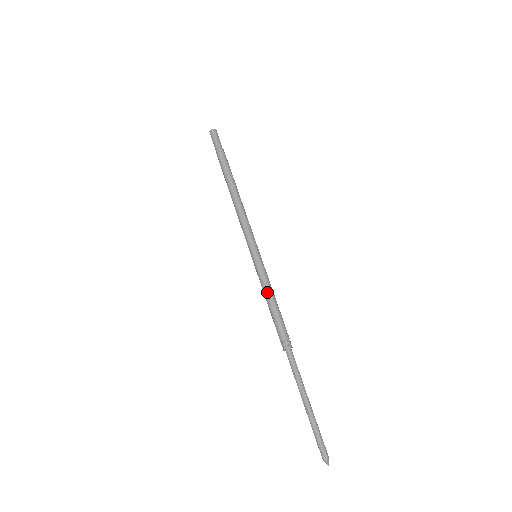
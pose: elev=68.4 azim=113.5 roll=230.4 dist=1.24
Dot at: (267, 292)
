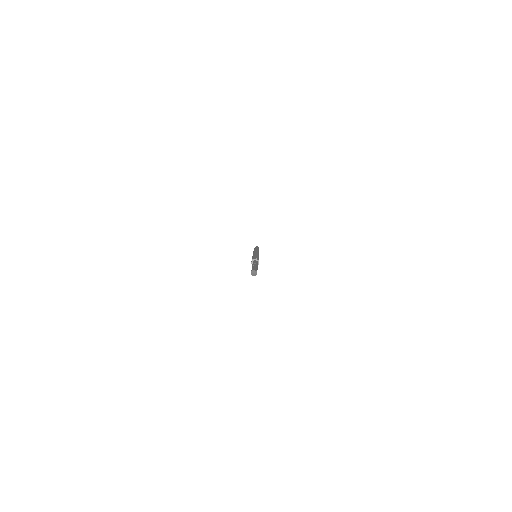
Dot at: (257, 255)
